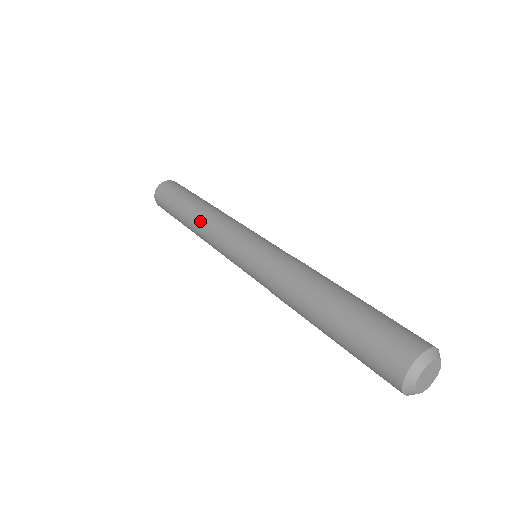
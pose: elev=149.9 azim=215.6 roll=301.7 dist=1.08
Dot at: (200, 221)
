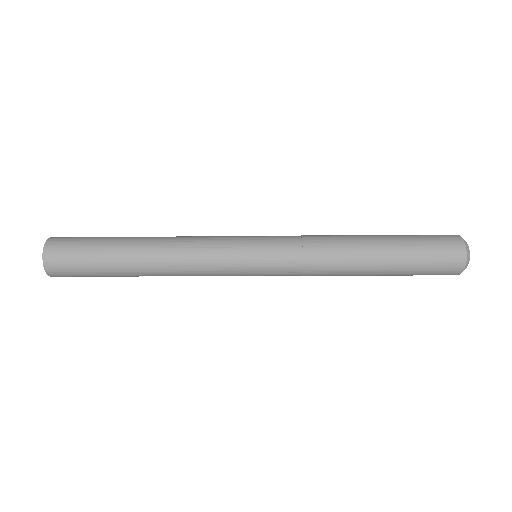
Dot at: occluded
